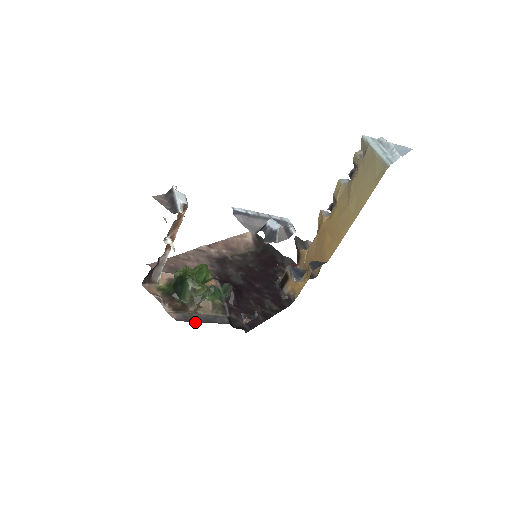
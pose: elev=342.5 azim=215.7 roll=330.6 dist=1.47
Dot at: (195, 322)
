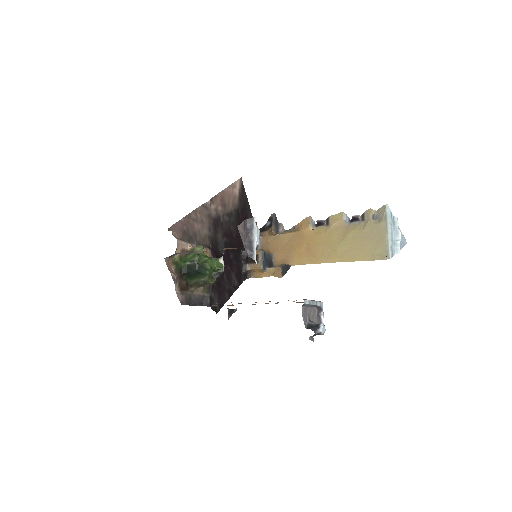
Dot at: (191, 304)
